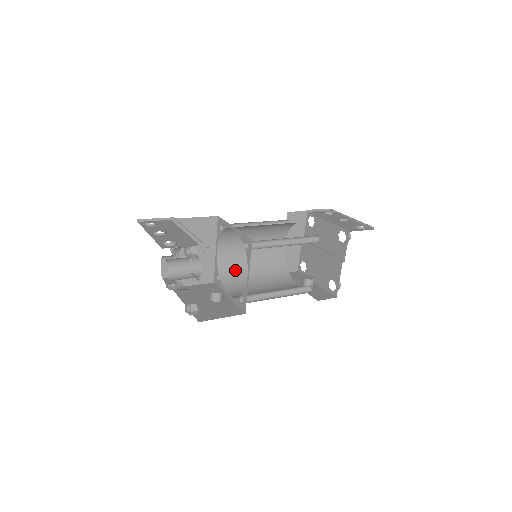
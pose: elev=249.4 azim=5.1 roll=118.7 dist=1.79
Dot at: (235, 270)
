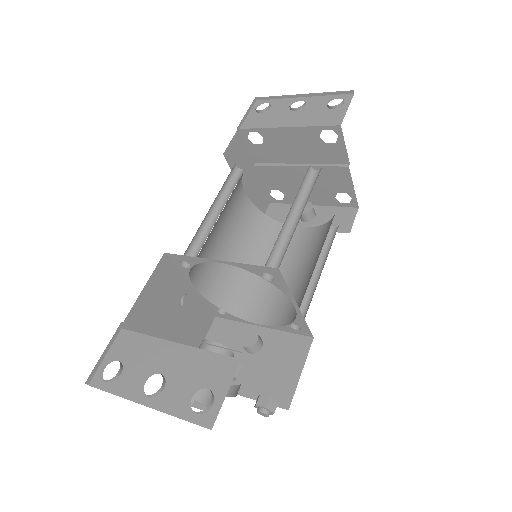
Dot at: (229, 283)
